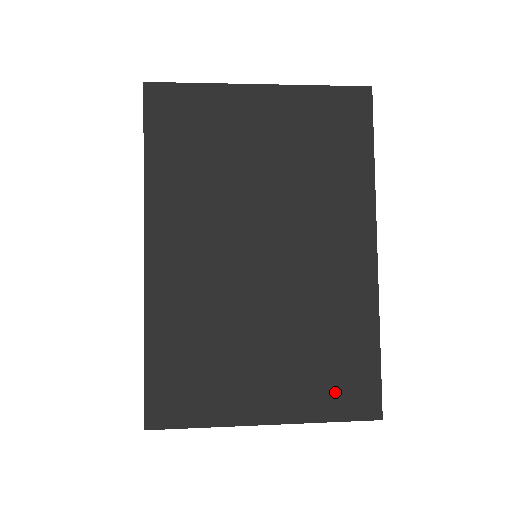
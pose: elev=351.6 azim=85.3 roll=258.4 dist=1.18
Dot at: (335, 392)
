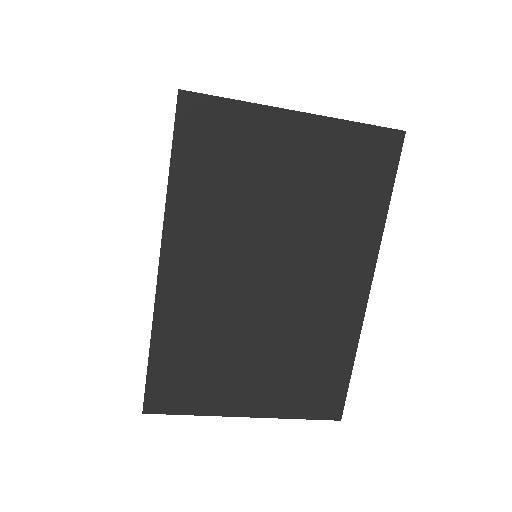
Dot at: (308, 397)
